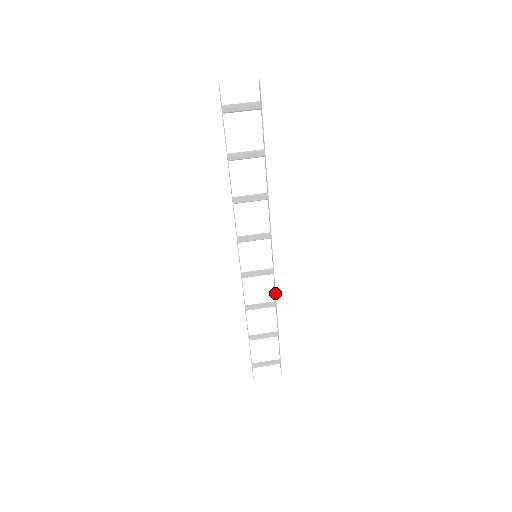
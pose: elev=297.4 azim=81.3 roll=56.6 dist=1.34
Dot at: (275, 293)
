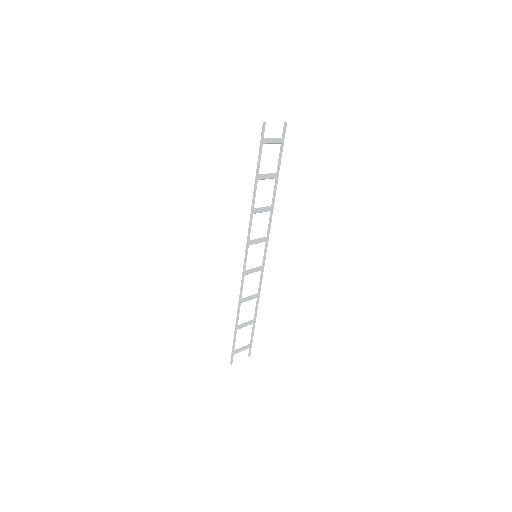
Dot at: occluded
